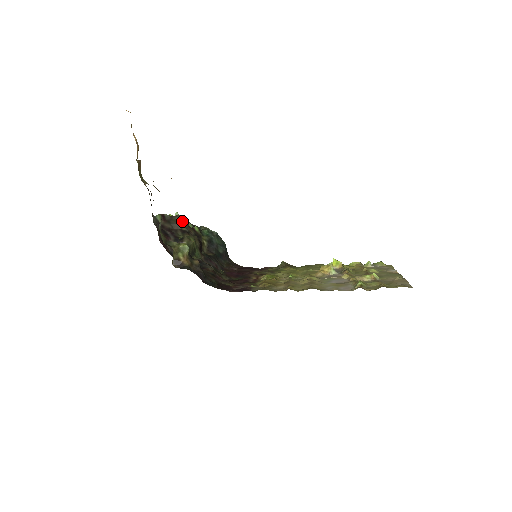
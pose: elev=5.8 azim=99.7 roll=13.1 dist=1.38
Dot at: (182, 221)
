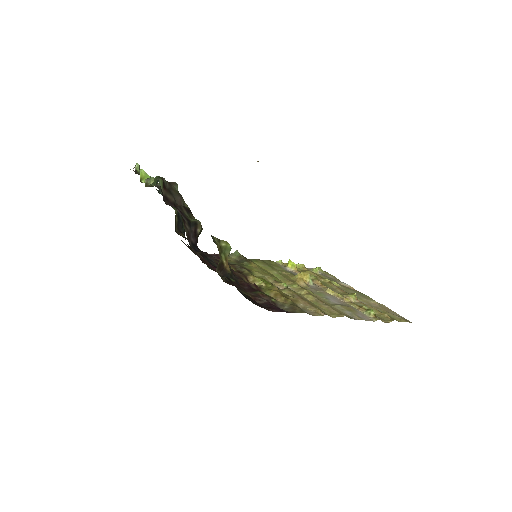
Dot at: occluded
